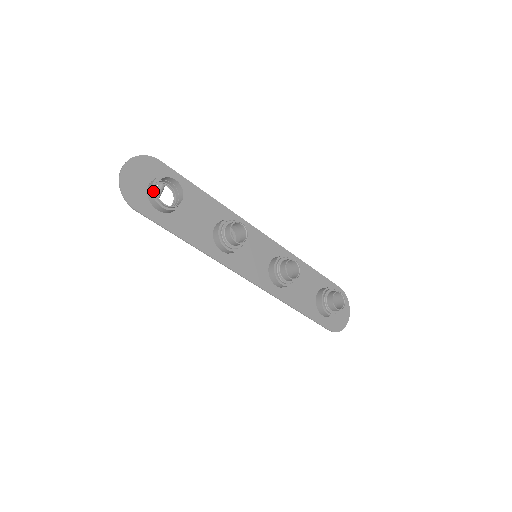
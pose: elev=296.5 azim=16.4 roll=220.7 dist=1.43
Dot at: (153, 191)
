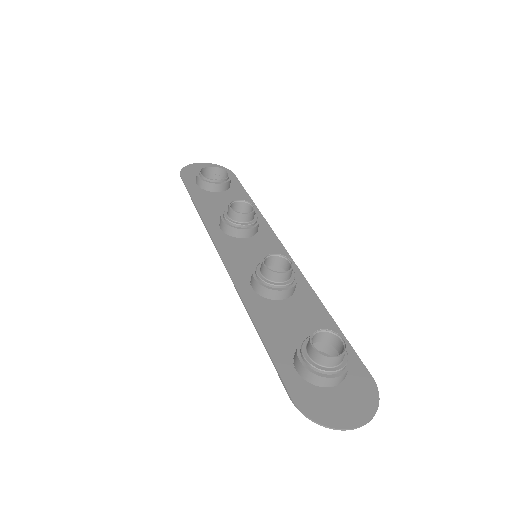
Dot at: (202, 169)
